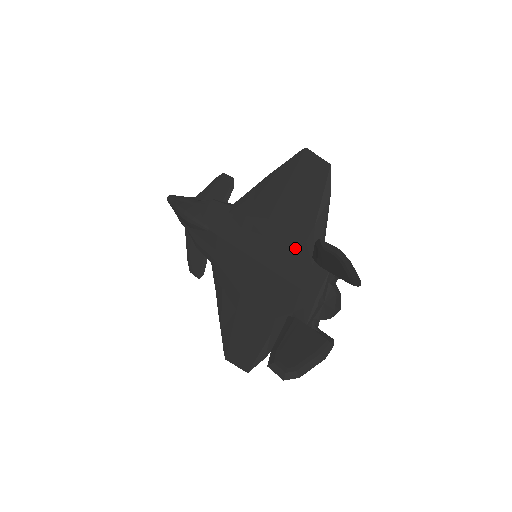
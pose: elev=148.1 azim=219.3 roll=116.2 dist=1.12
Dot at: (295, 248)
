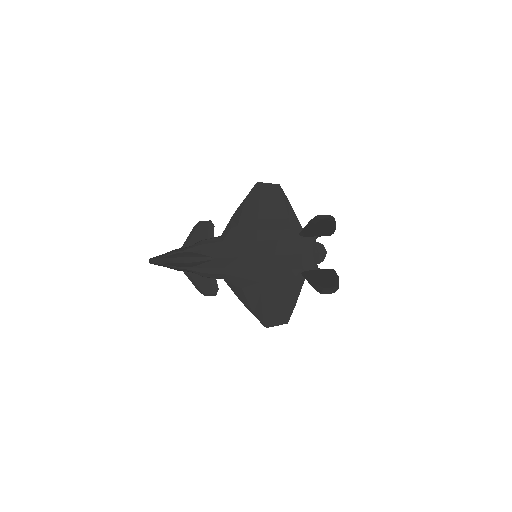
Dot at: (285, 236)
